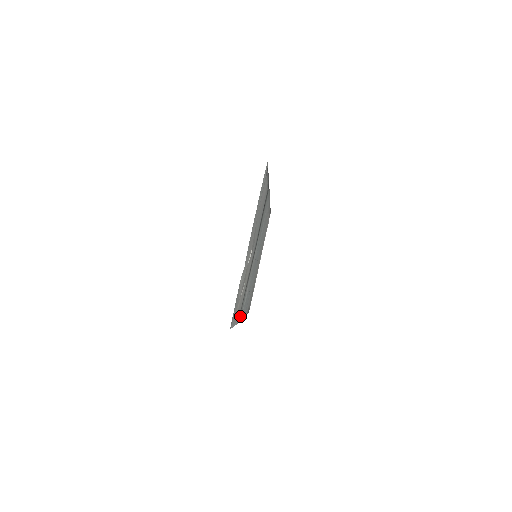
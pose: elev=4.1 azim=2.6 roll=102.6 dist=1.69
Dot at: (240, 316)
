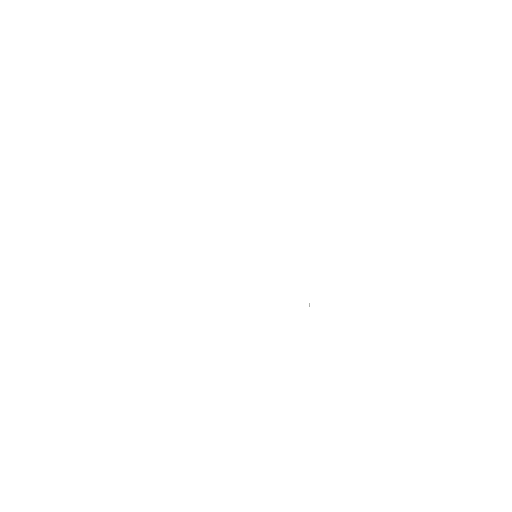
Dot at: occluded
